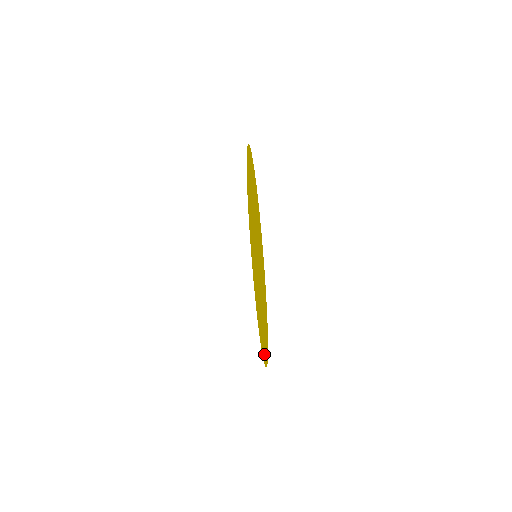
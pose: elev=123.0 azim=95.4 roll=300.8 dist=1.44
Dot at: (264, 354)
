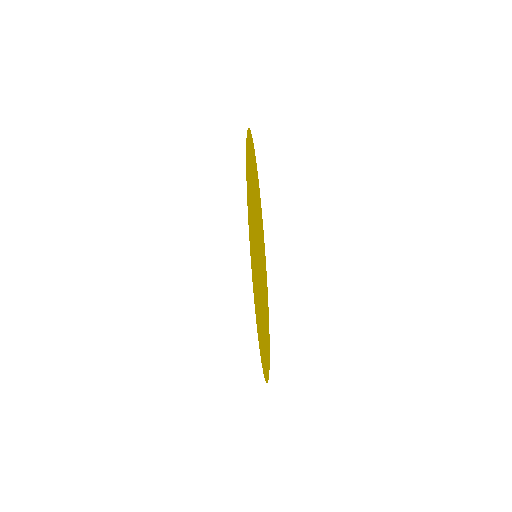
Dot at: occluded
